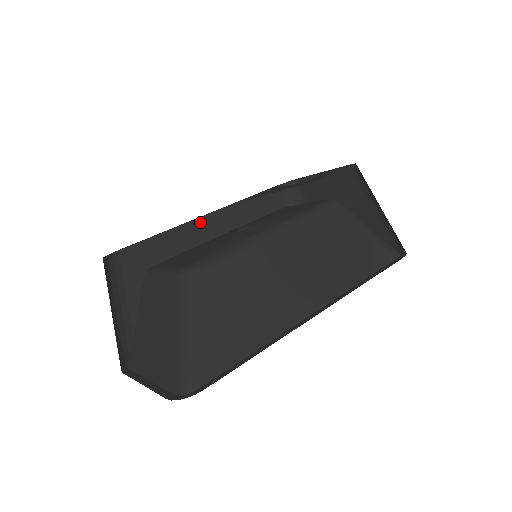
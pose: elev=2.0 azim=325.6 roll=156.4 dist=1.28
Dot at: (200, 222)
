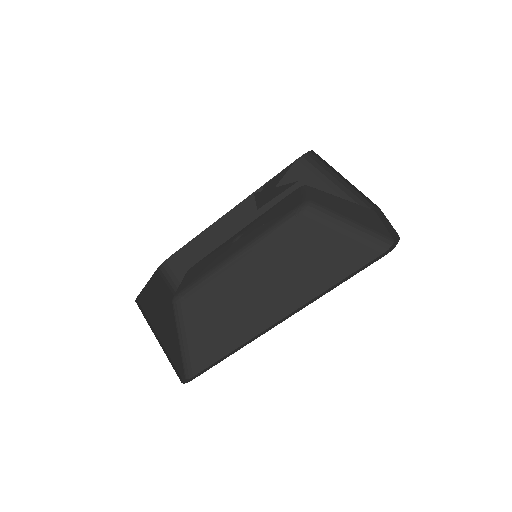
Dot at: (229, 216)
